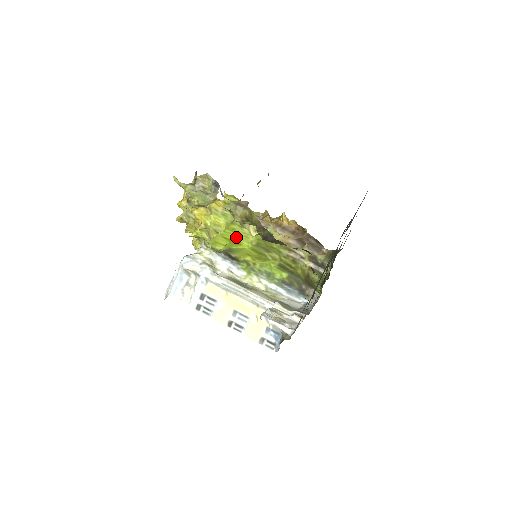
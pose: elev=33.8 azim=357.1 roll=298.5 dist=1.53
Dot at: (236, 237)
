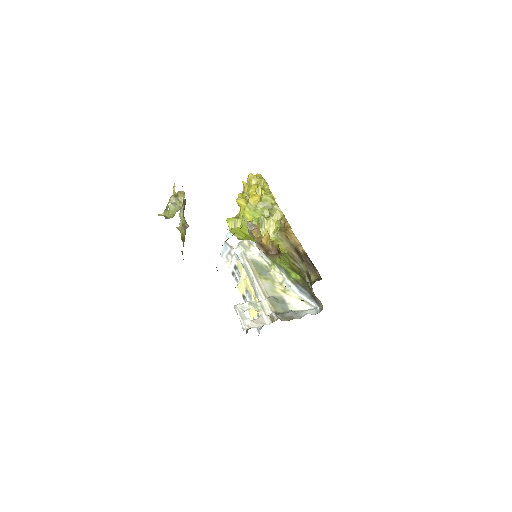
Dot at: occluded
